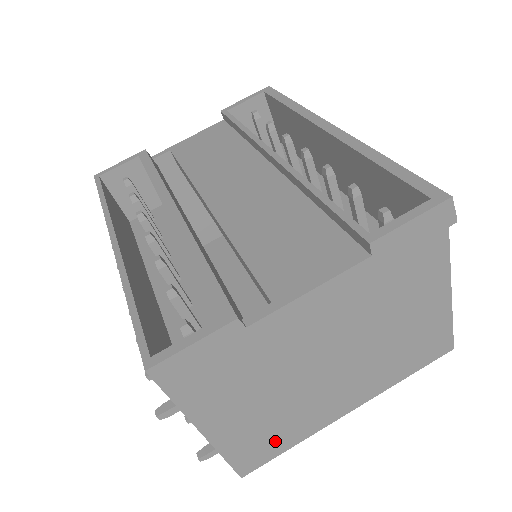
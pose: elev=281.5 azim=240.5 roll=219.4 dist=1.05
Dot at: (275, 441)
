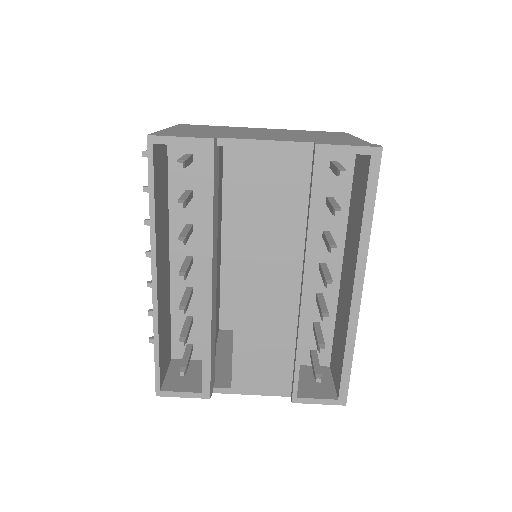
Dot at: occluded
